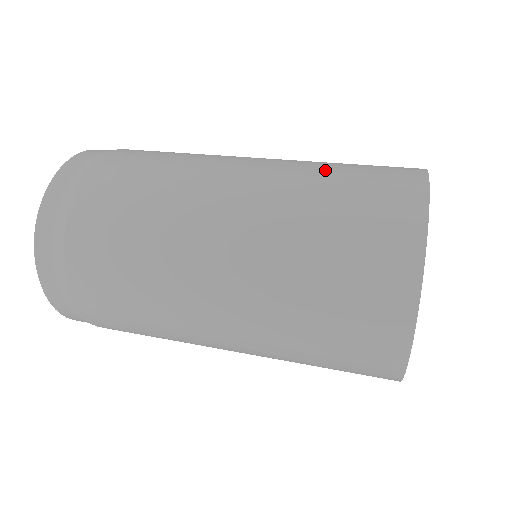
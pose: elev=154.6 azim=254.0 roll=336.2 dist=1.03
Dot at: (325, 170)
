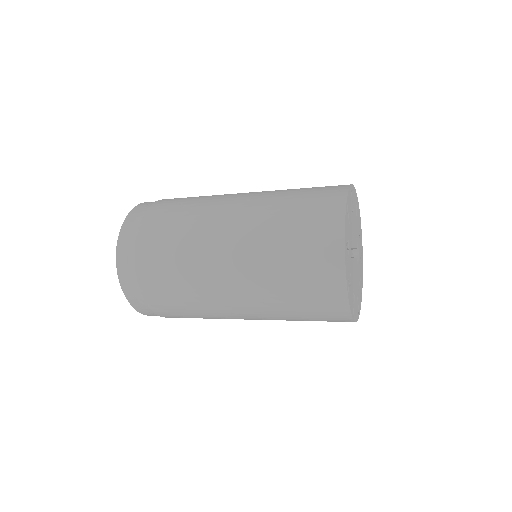
Dot at: occluded
